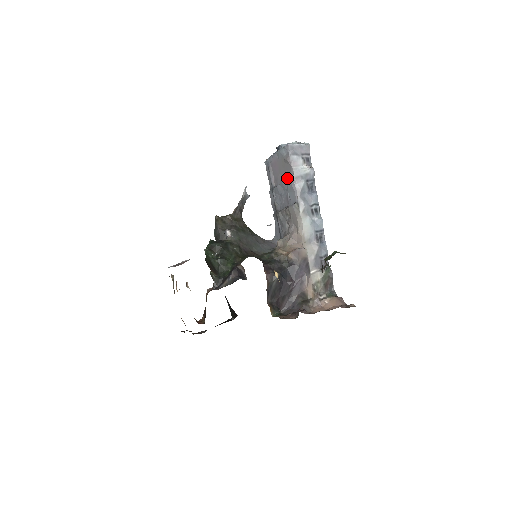
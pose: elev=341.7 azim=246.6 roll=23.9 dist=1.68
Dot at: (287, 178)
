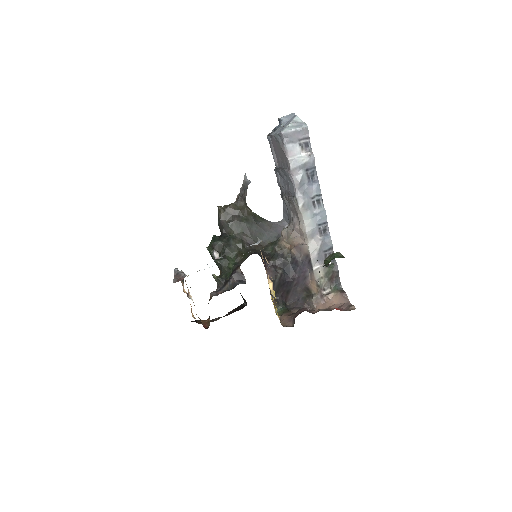
Dot at: (285, 166)
